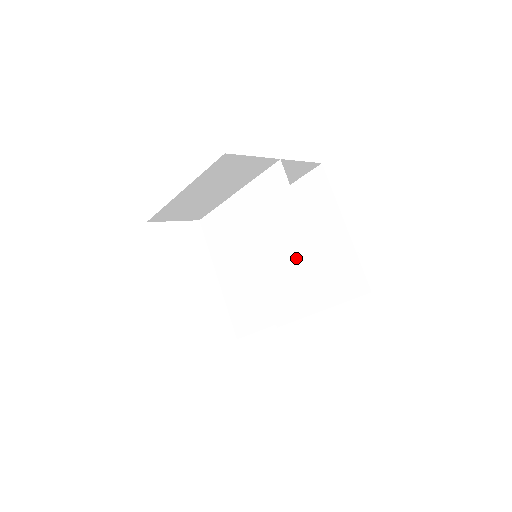
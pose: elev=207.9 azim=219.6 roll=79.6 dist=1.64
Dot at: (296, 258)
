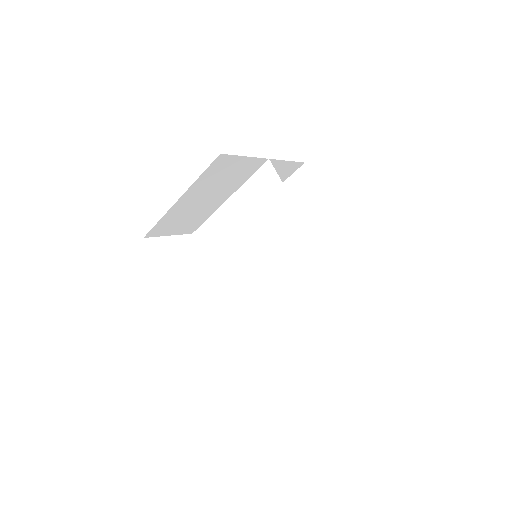
Dot at: (297, 249)
